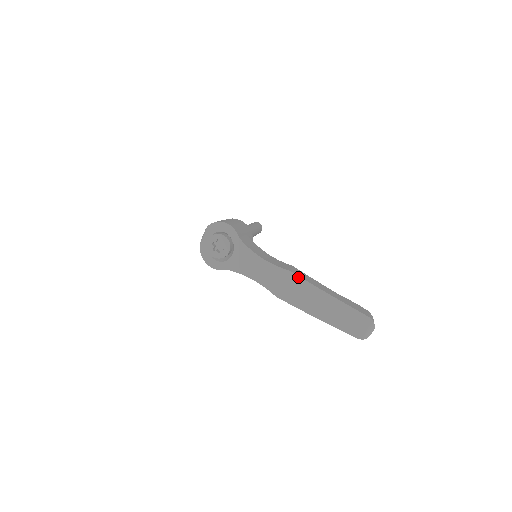
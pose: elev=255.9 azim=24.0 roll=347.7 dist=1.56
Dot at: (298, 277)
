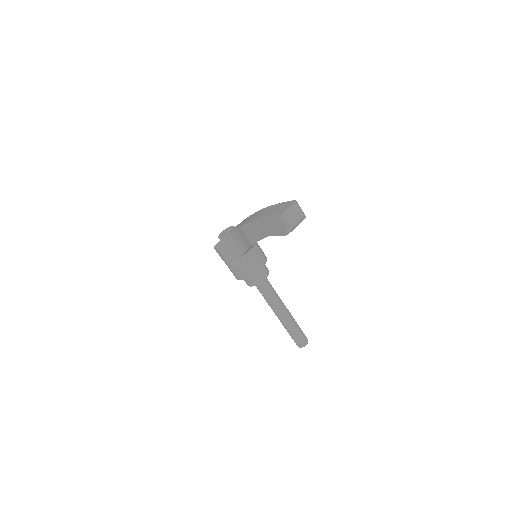
Dot at: occluded
